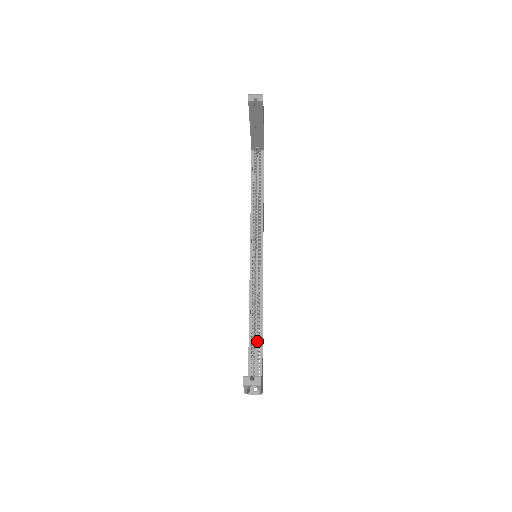
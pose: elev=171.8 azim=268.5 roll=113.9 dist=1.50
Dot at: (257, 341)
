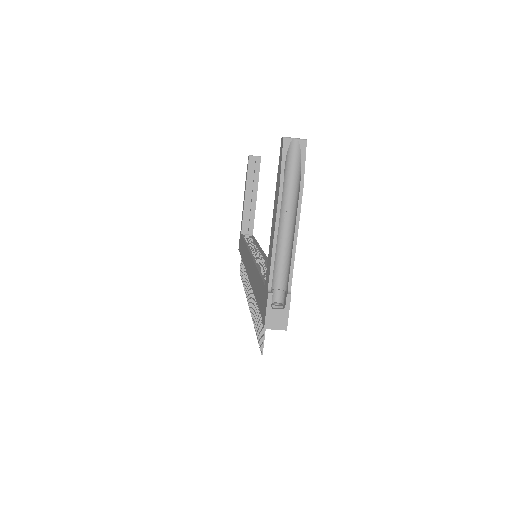
Dot at: occluded
